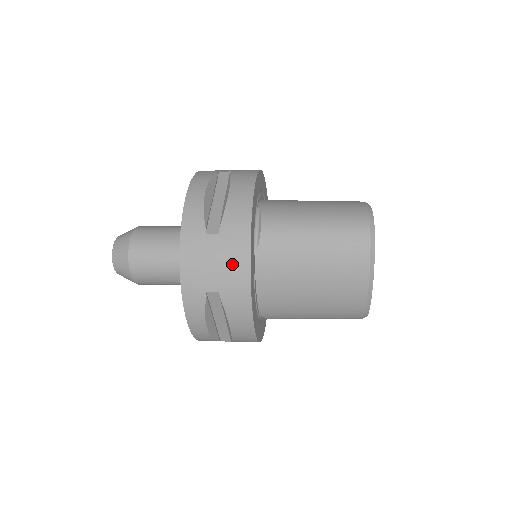
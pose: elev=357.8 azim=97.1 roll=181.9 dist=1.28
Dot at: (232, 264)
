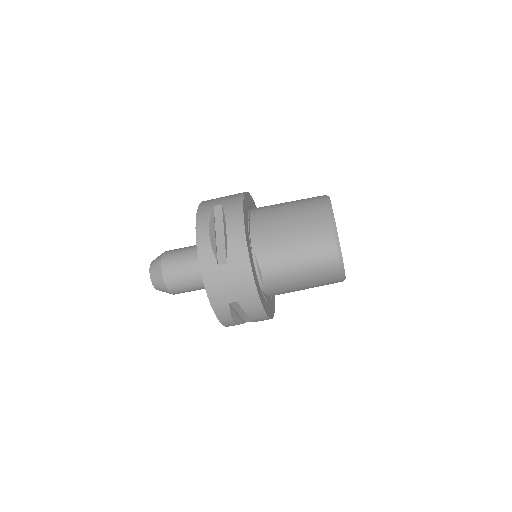
Dot at: (233, 196)
